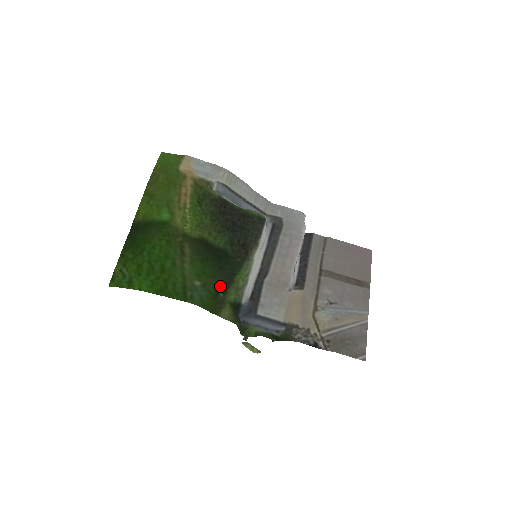
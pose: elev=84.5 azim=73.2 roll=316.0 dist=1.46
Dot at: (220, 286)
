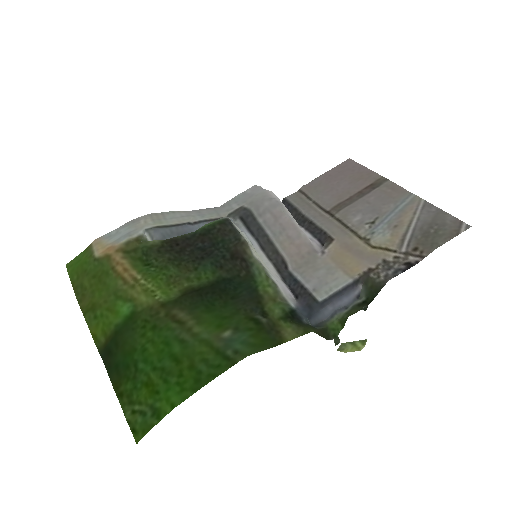
Dot at: (253, 314)
